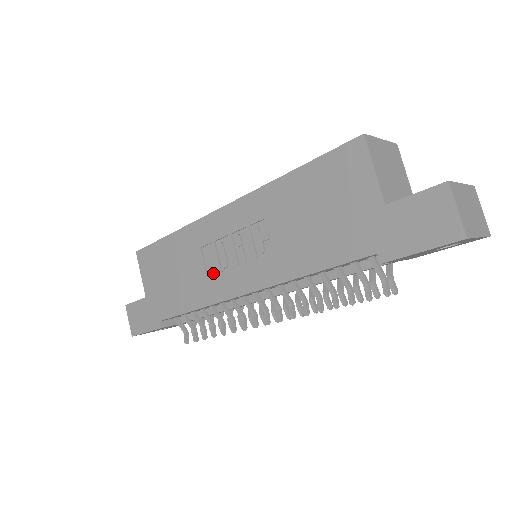
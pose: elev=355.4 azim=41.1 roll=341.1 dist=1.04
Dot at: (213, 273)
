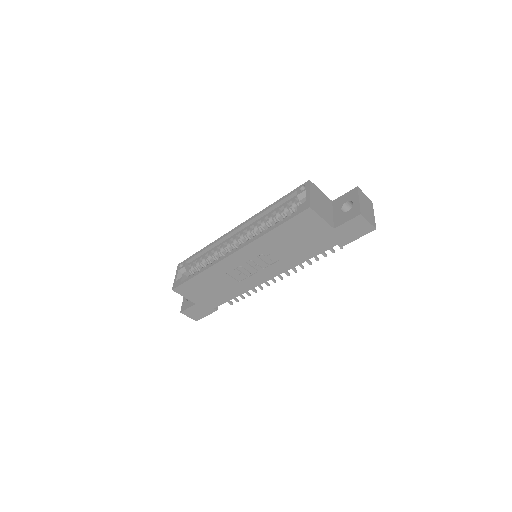
Dot at: (242, 279)
